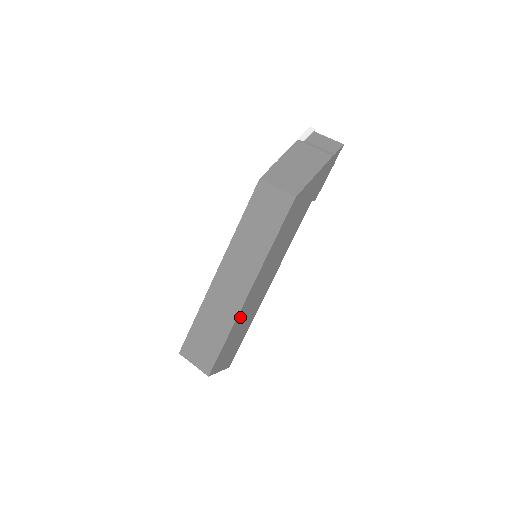
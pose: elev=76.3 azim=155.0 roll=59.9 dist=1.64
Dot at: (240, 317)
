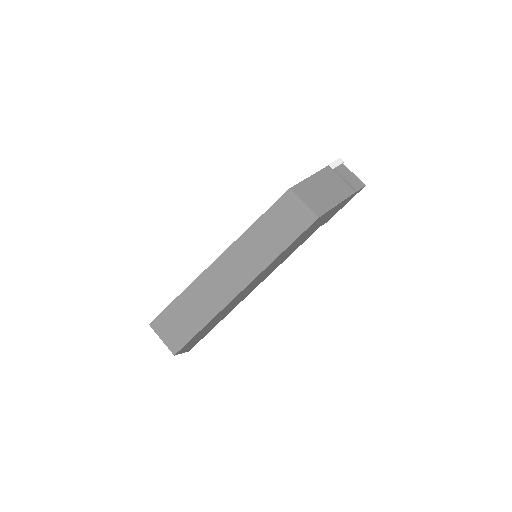
Dot at: (225, 308)
